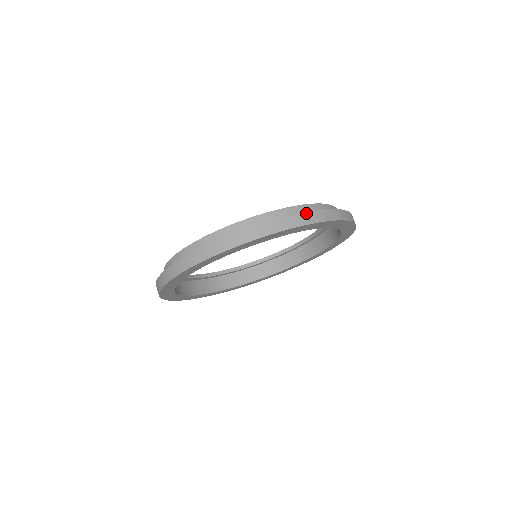
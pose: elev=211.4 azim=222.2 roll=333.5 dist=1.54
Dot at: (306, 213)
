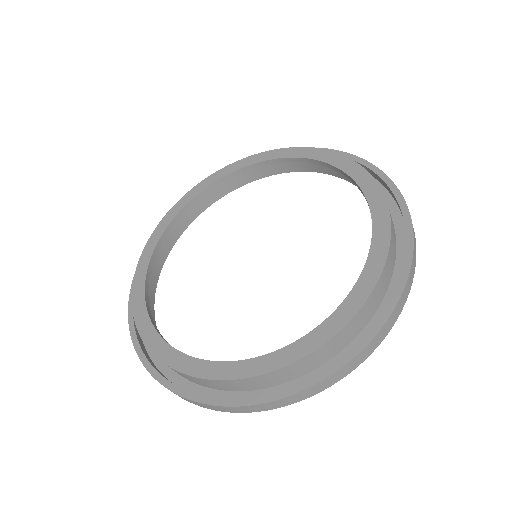
Dot at: (405, 289)
